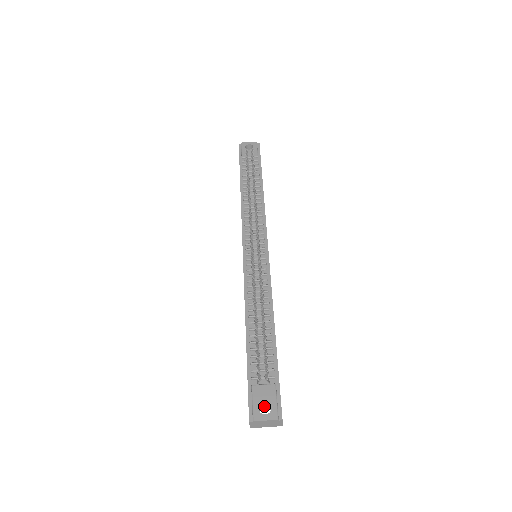
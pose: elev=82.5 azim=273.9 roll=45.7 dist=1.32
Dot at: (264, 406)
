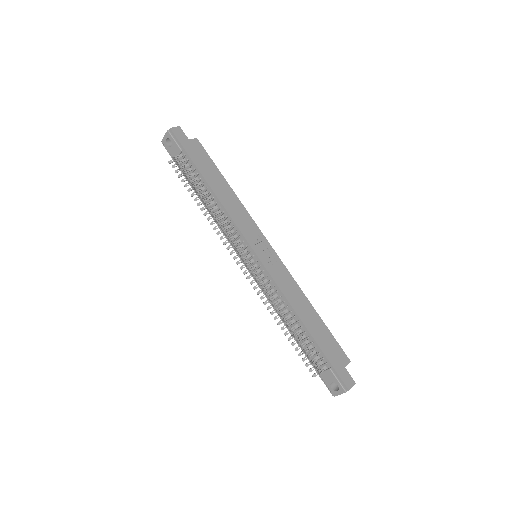
Dot at: occluded
